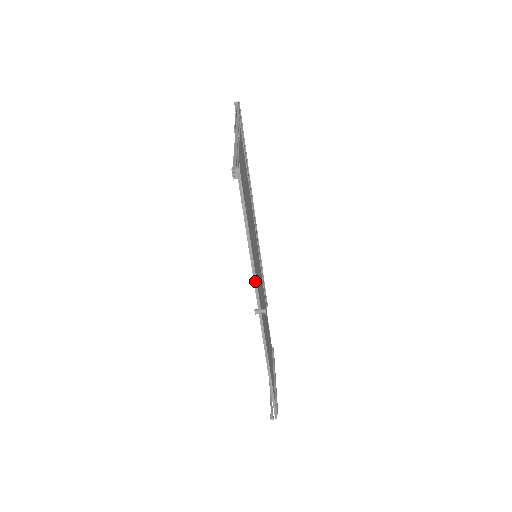
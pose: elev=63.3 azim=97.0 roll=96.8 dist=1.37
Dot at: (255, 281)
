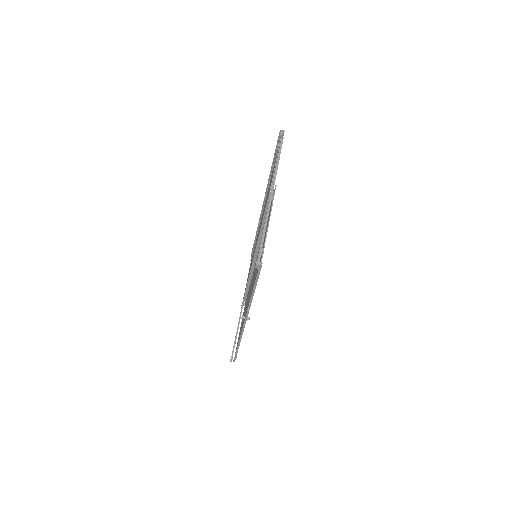
Dot at: (248, 310)
